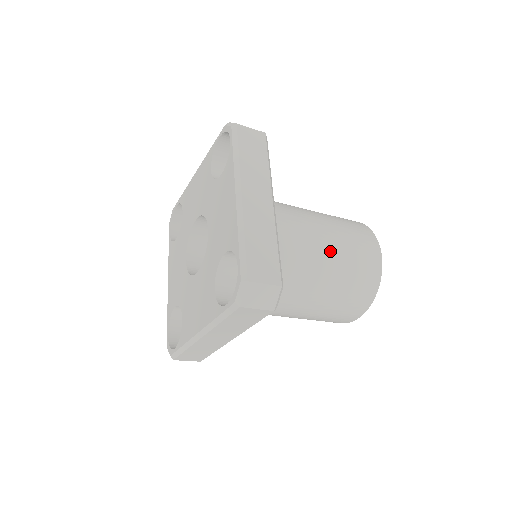
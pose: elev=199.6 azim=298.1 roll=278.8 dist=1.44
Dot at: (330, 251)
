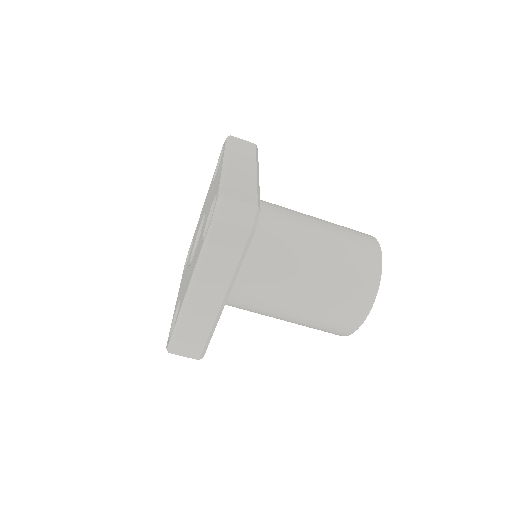
Dot at: (322, 232)
